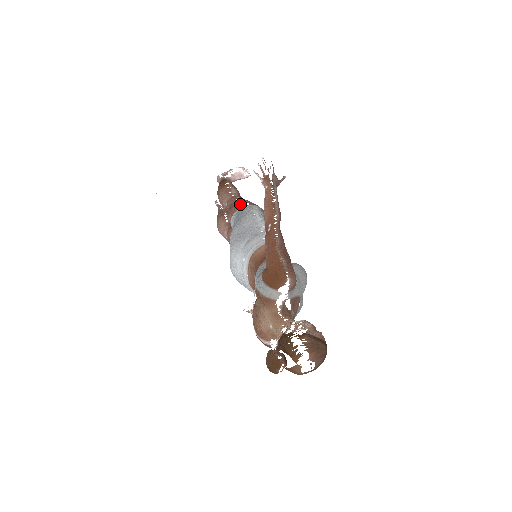
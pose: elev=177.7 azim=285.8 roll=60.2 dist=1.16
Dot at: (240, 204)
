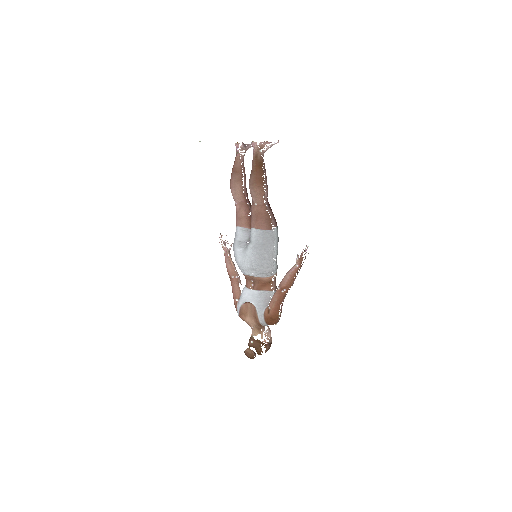
Dot at: (268, 223)
